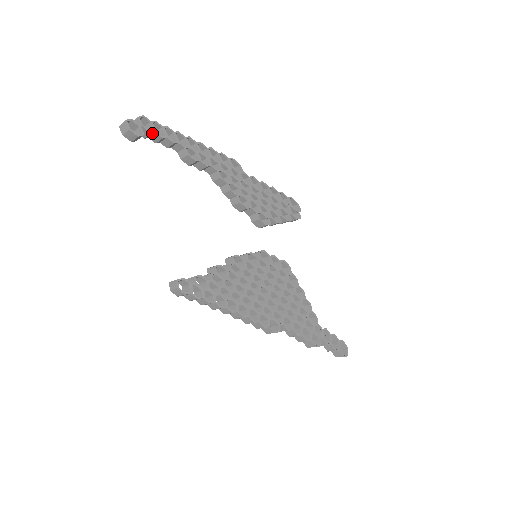
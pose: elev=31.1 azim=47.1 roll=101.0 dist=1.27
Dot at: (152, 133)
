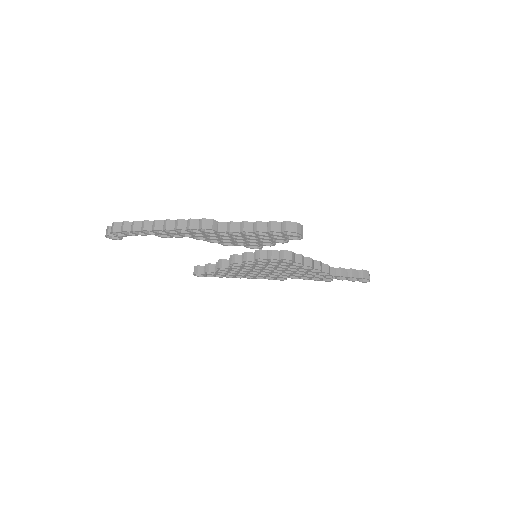
Dot at: (127, 235)
